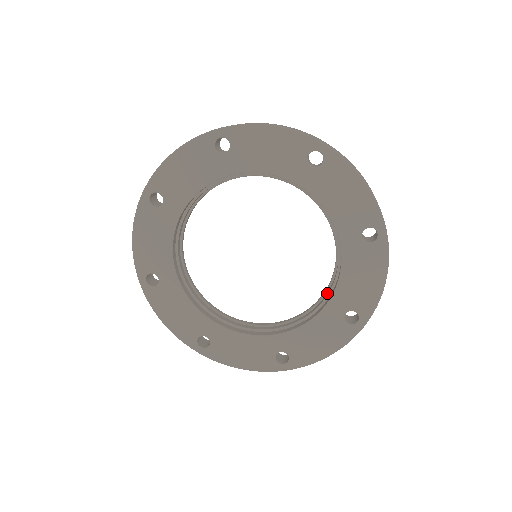
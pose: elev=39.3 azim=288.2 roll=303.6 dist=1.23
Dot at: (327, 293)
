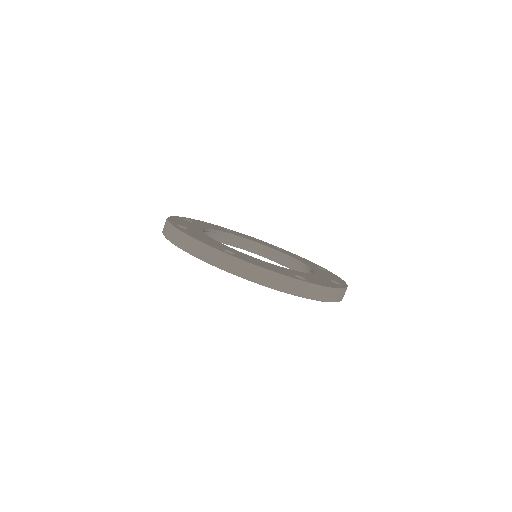
Dot at: occluded
